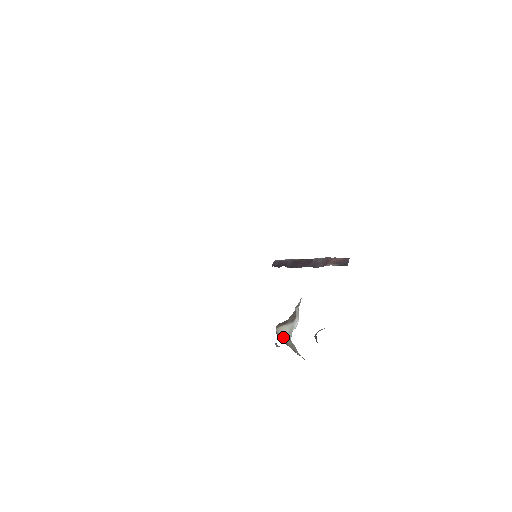
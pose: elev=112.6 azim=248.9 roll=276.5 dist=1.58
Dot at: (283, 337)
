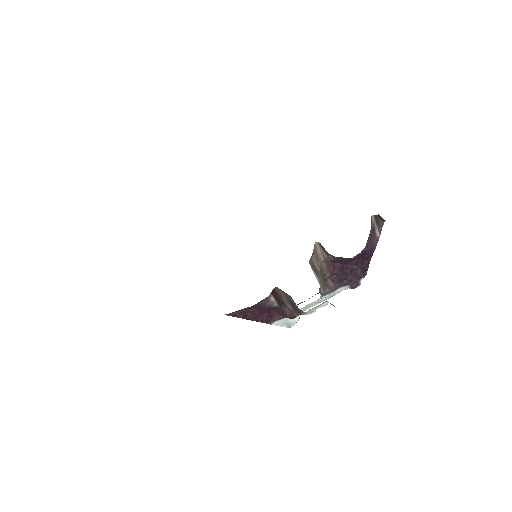
Dot at: occluded
